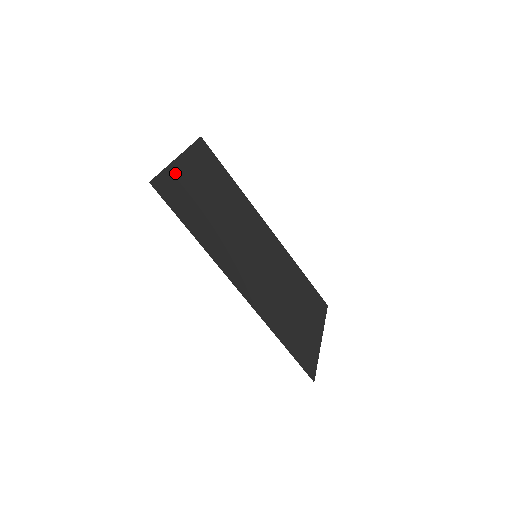
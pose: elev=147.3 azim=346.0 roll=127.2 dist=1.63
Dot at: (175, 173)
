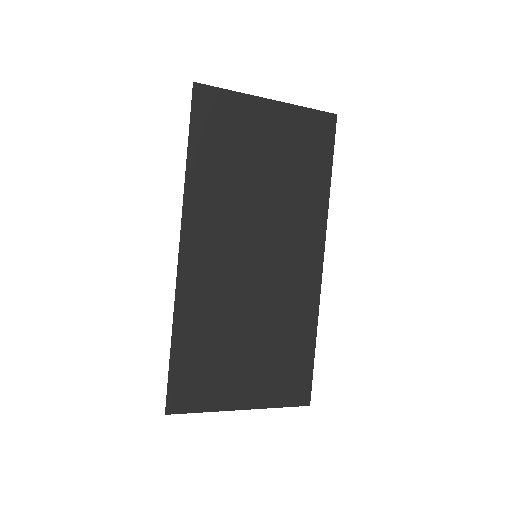
Dot at: (243, 105)
